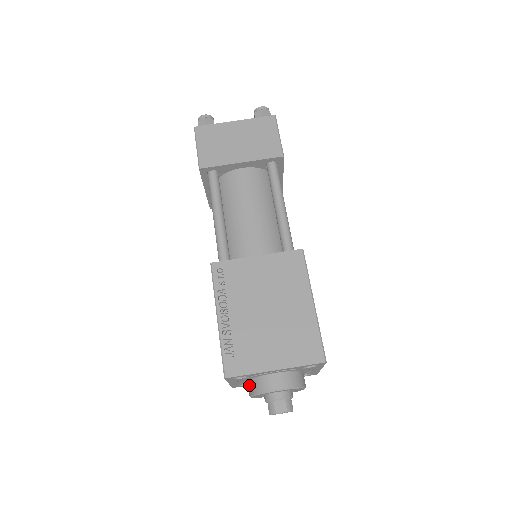
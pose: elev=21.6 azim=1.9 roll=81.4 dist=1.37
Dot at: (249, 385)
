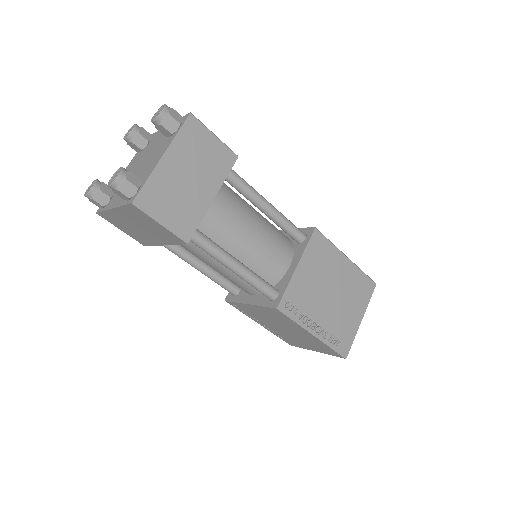
Dot at: occluded
